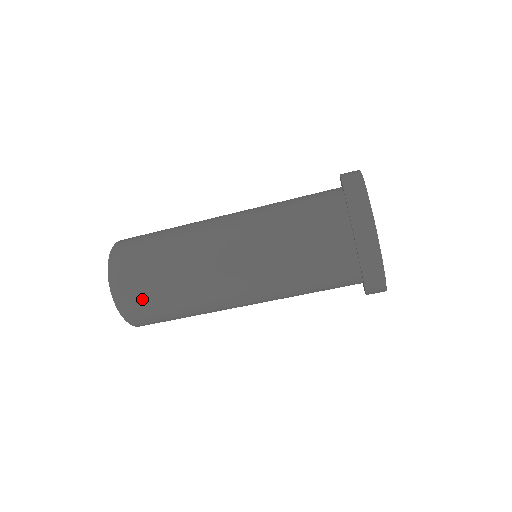
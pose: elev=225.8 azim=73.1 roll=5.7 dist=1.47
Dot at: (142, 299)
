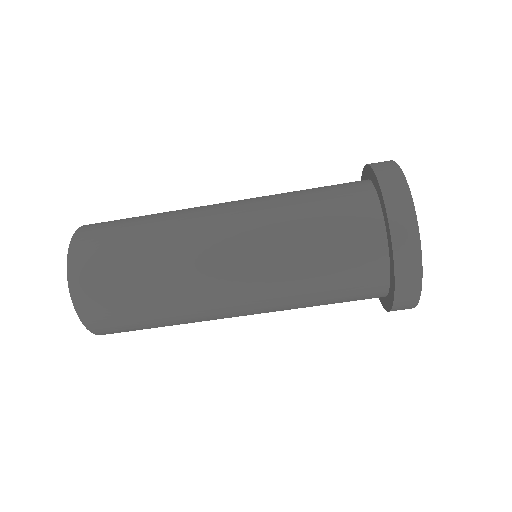
Dot at: (105, 241)
